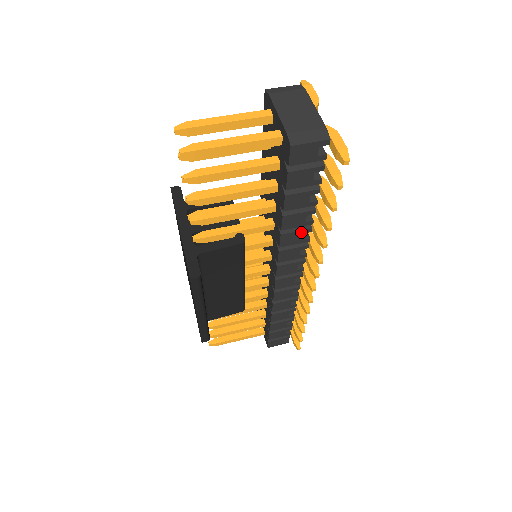
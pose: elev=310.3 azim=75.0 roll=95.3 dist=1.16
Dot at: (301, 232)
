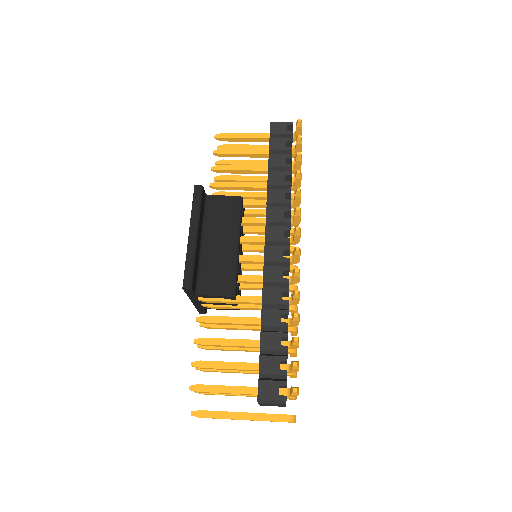
Dot at: (283, 191)
